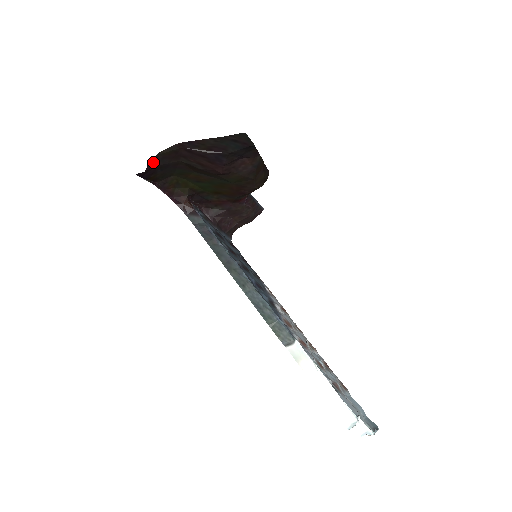
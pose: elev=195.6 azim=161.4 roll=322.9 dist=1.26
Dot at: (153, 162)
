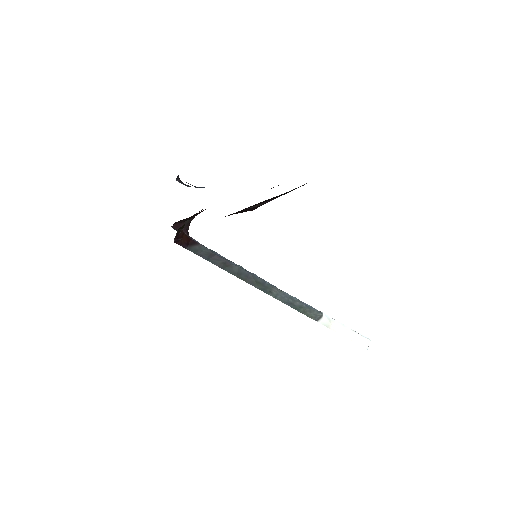
Dot at: occluded
